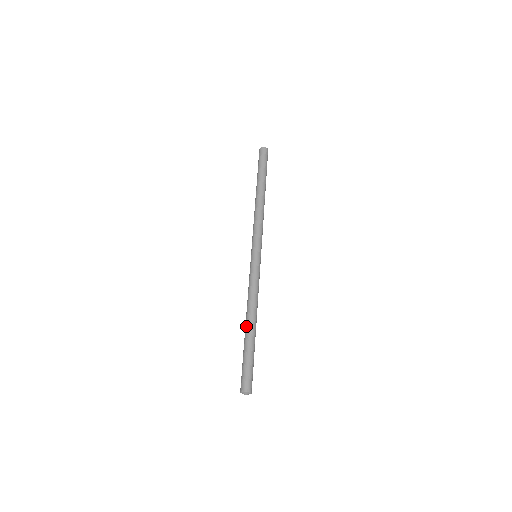
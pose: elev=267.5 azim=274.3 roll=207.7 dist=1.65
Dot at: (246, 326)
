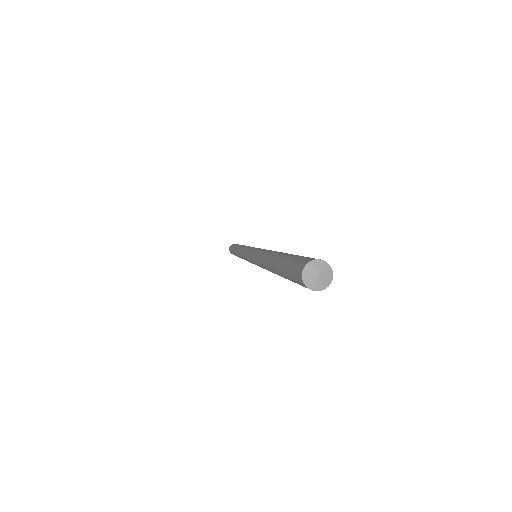
Dot at: (268, 264)
